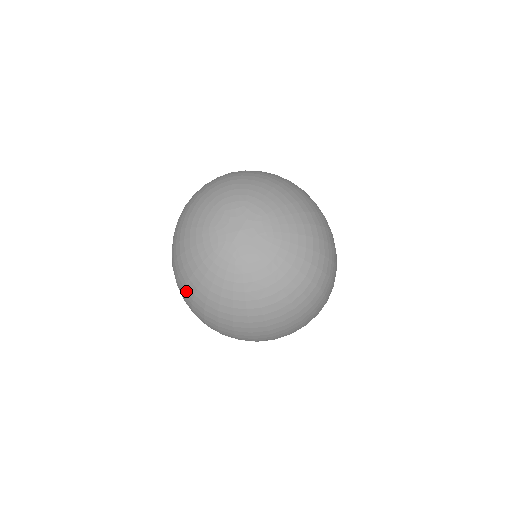
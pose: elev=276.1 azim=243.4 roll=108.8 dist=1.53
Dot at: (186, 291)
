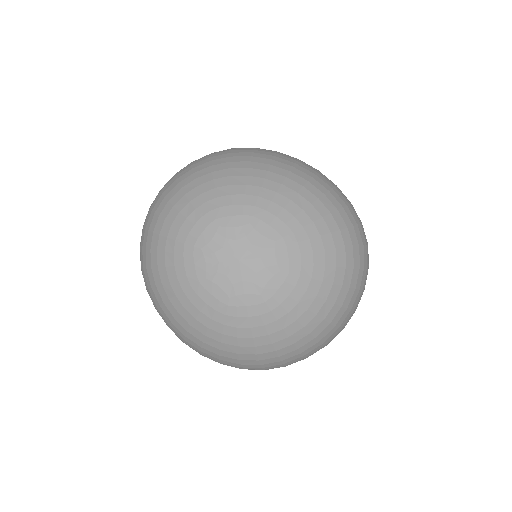
Dot at: (224, 361)
